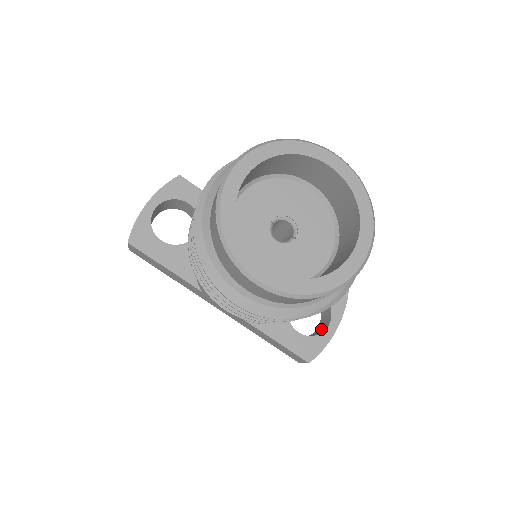
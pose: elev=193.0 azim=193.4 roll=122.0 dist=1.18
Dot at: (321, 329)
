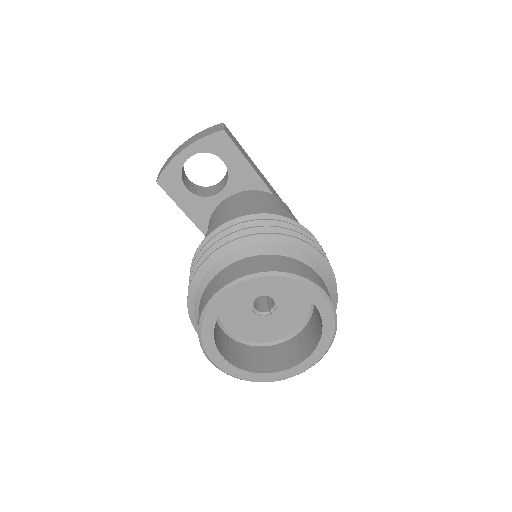
Dot at: occluded
